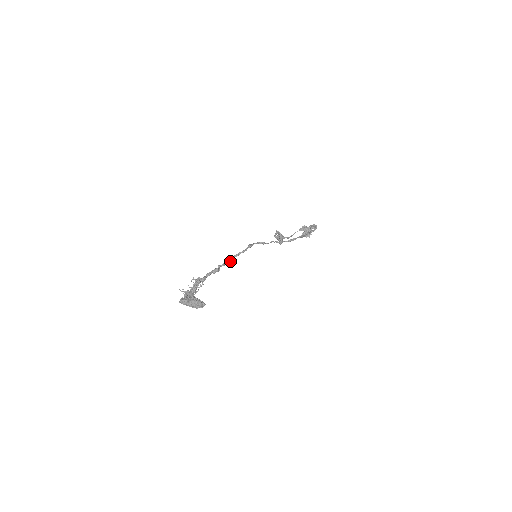
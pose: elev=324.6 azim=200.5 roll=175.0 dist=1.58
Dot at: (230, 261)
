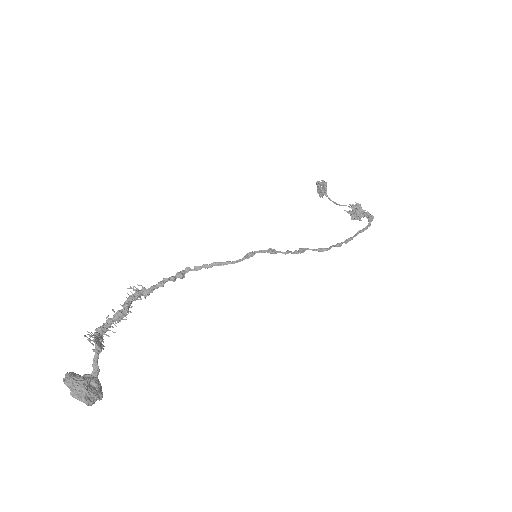
Dot at: (208, 267)
